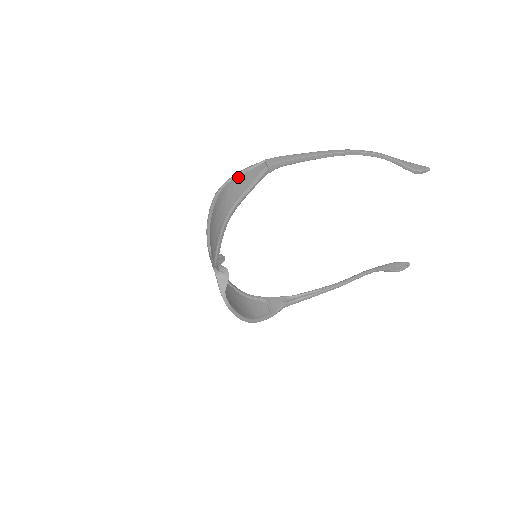
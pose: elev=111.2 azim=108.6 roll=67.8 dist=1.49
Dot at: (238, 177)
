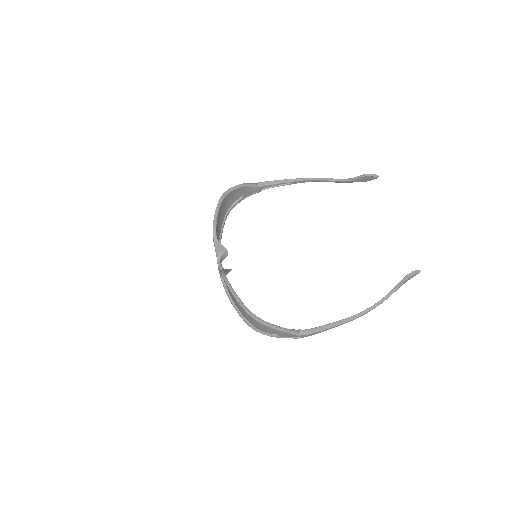
Dot at: (239, 198)
